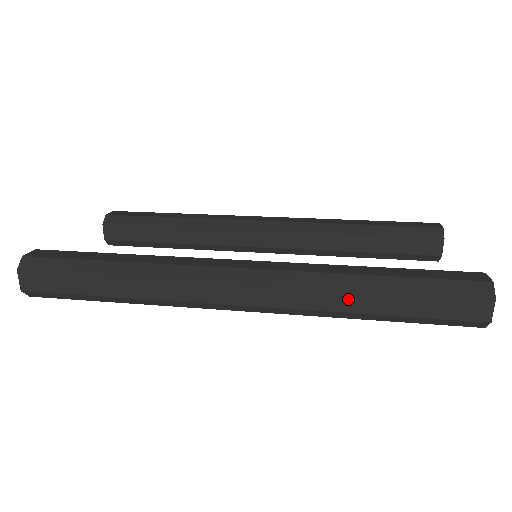
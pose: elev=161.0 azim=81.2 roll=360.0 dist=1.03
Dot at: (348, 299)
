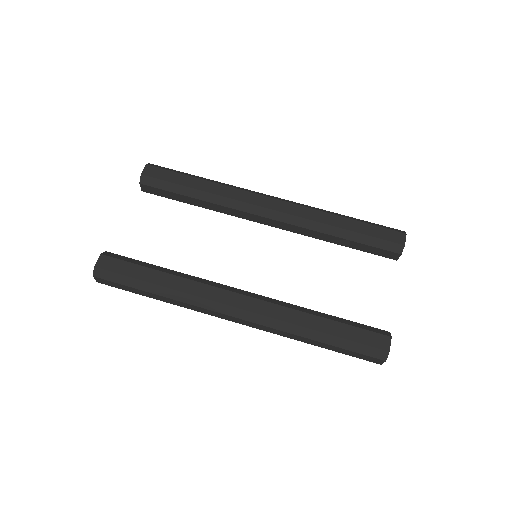
Dot at: (302, 339)
